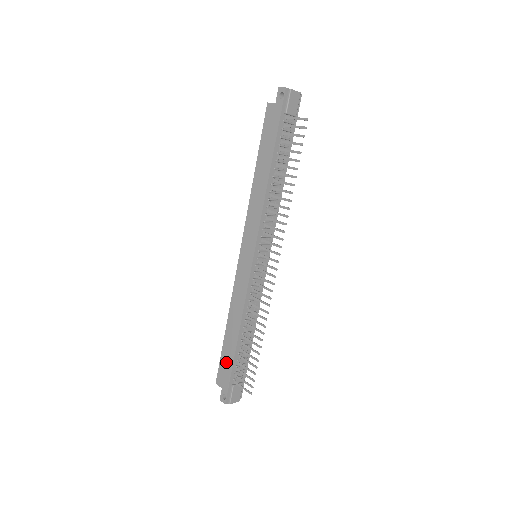
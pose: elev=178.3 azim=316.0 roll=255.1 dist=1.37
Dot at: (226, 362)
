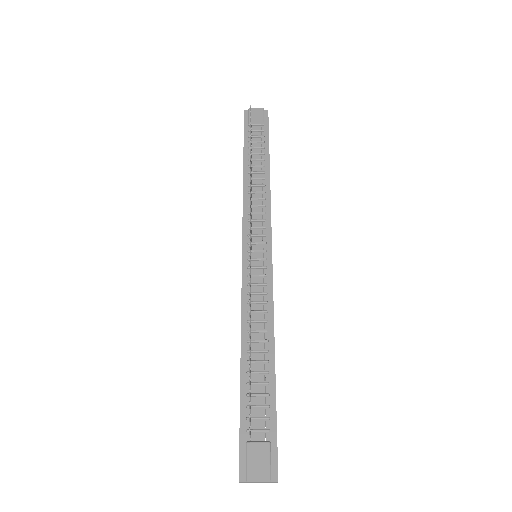
Dot at: occluded
